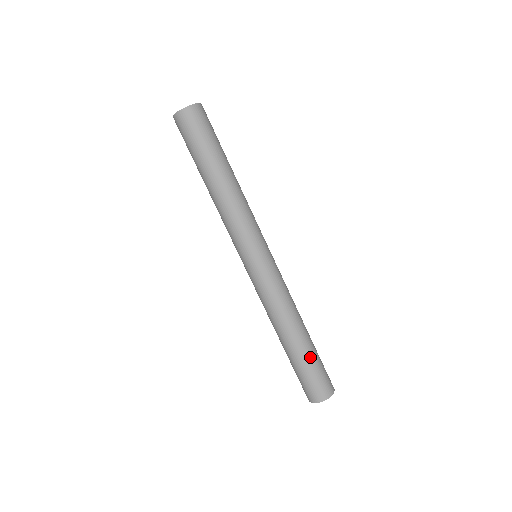
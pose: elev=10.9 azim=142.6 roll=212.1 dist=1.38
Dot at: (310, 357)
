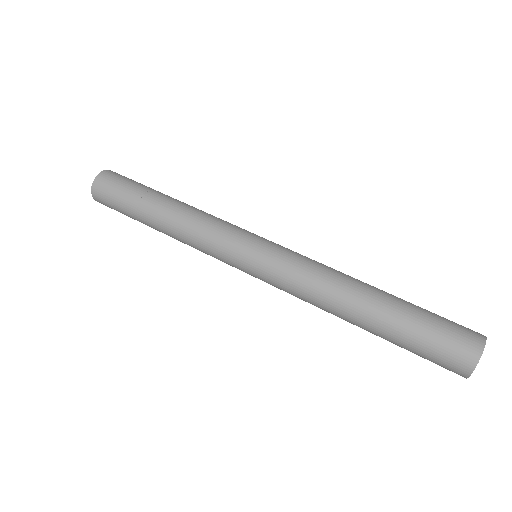
Dot at: (406, 315)
